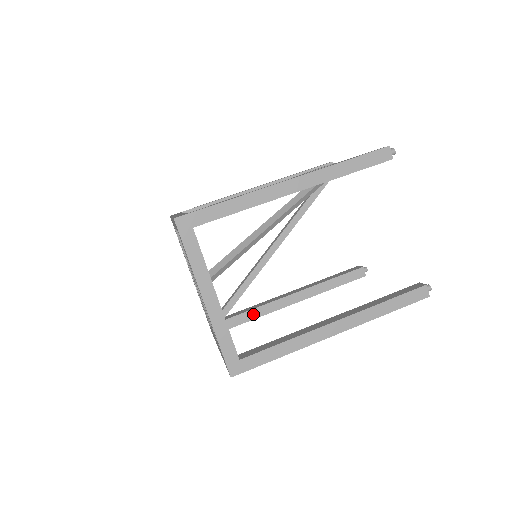
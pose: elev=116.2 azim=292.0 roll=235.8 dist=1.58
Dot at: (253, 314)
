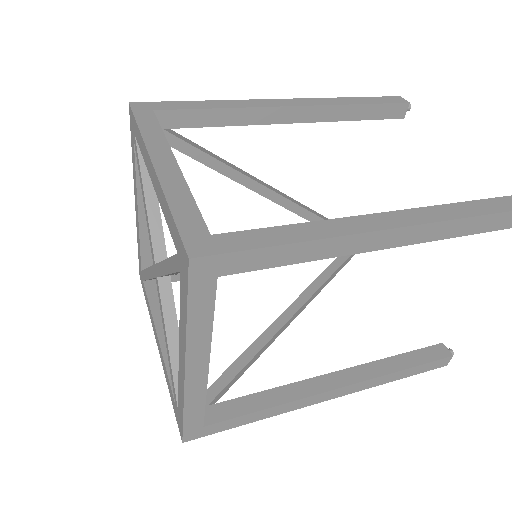
Dot at: (263, 400)
